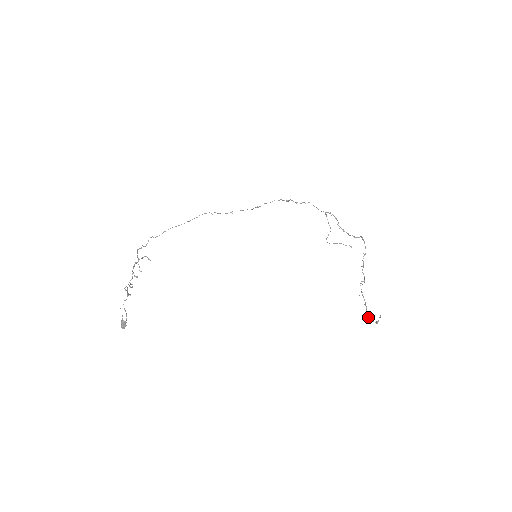
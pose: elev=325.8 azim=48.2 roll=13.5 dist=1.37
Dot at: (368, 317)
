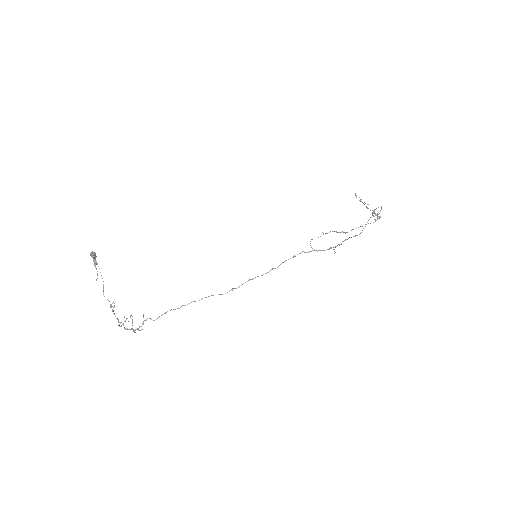
Dot at: occluded
